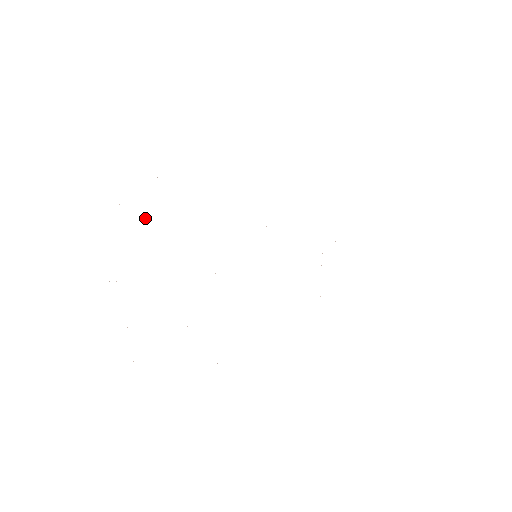
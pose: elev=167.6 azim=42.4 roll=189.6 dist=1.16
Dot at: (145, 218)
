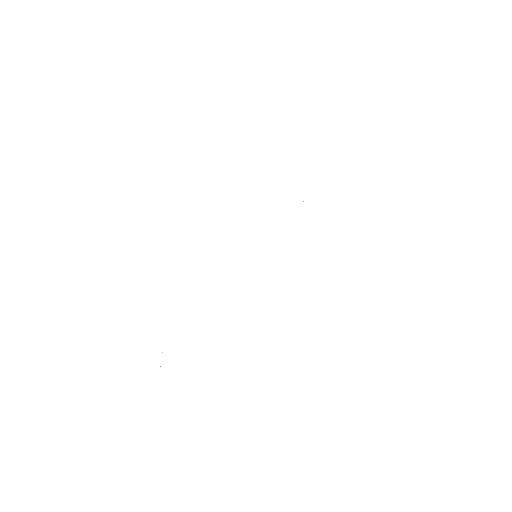
Dot at: occluded
